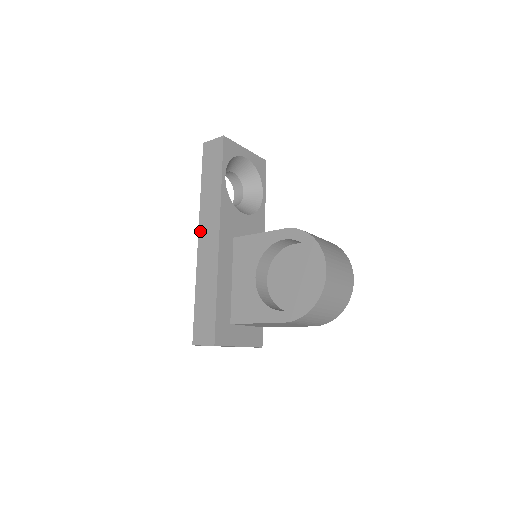
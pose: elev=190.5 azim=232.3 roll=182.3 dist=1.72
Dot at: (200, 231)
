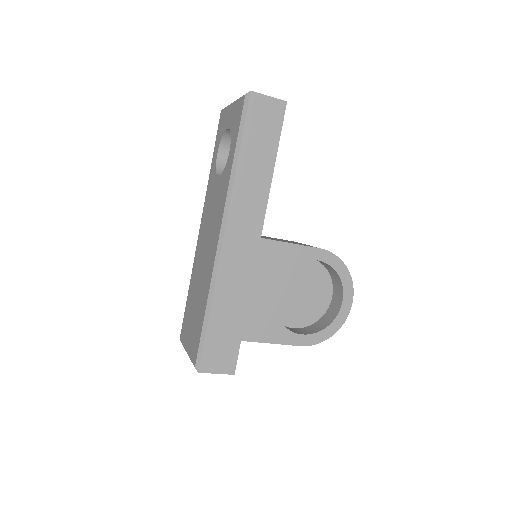
Dot at: (229, 225)
